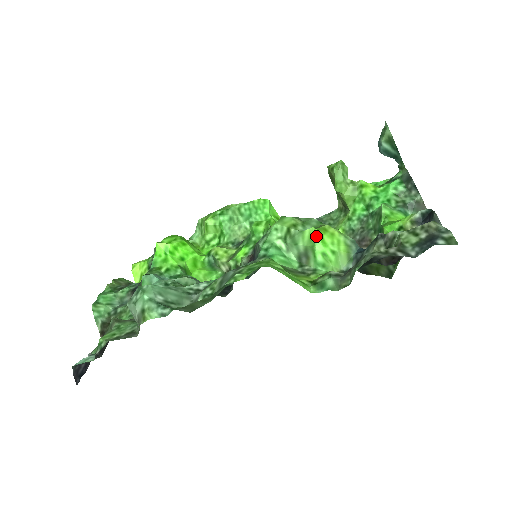
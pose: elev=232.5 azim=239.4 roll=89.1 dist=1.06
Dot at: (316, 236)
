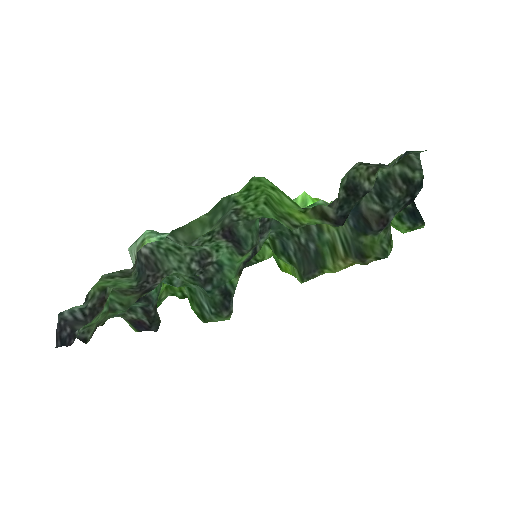
Dot at: (308, 198)
